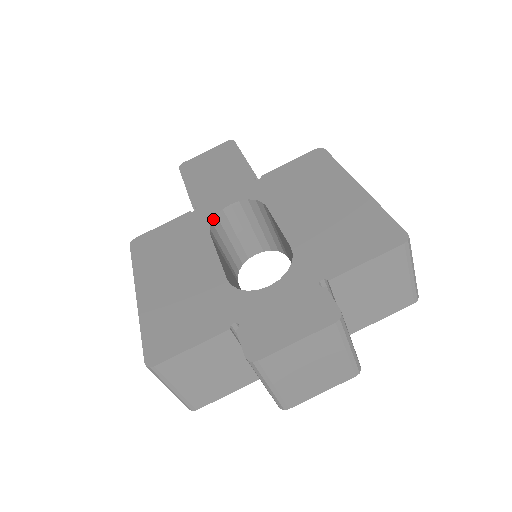
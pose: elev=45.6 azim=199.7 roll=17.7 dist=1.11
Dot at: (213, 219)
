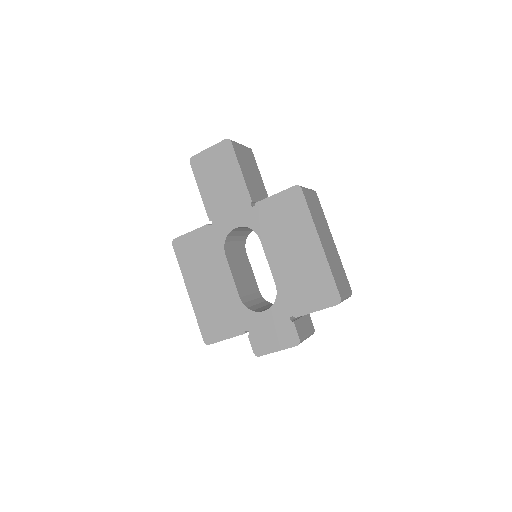
Dot at: (225, 239)
